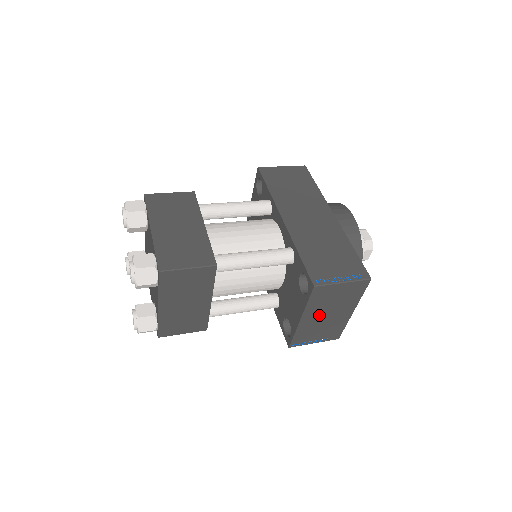
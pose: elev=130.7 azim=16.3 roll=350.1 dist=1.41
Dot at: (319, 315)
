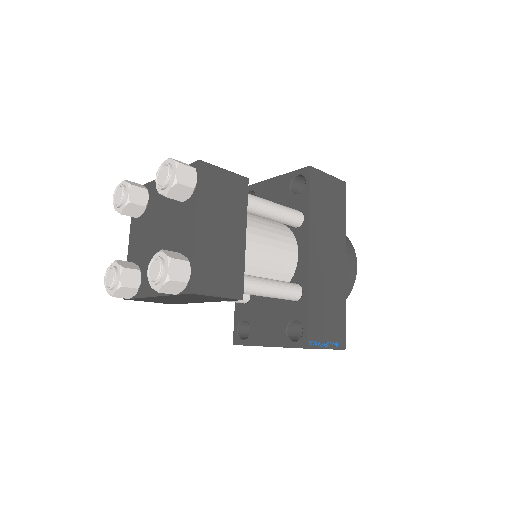
Dot at: occluded
